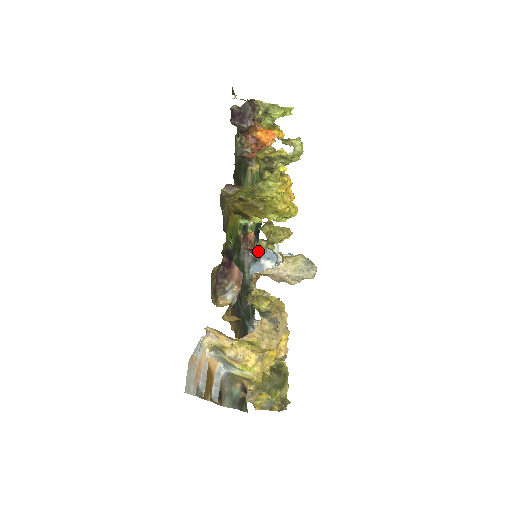
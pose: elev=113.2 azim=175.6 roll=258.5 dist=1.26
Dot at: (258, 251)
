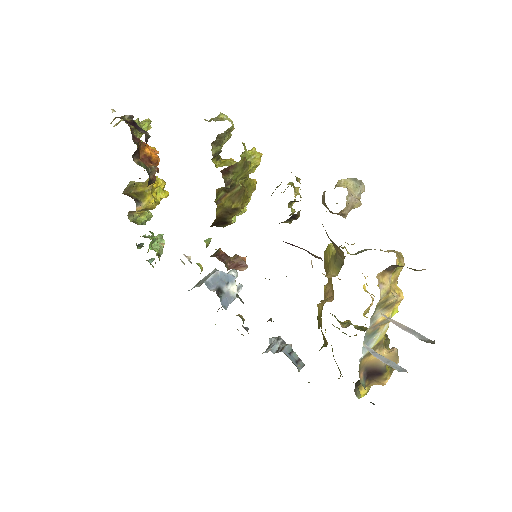
Dot at: occluded
